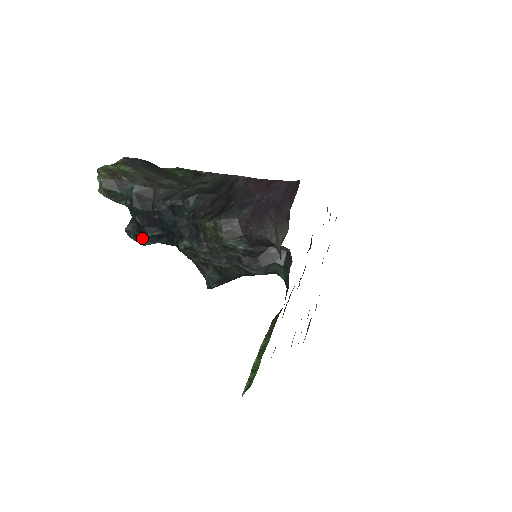
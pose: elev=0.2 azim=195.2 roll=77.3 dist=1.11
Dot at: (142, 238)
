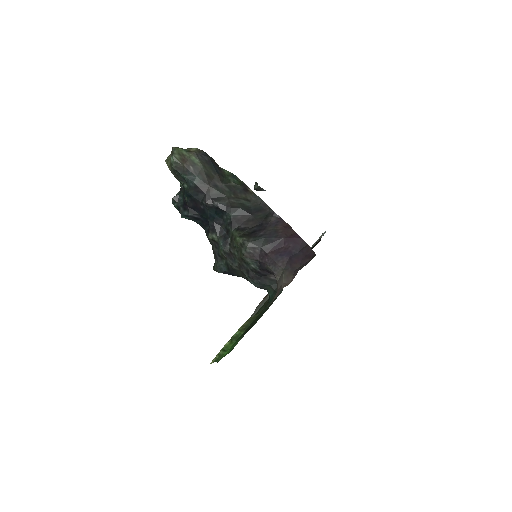
Dot at: (183, 213)
